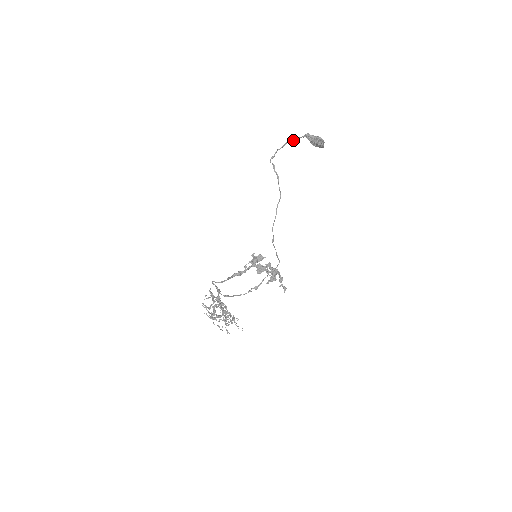
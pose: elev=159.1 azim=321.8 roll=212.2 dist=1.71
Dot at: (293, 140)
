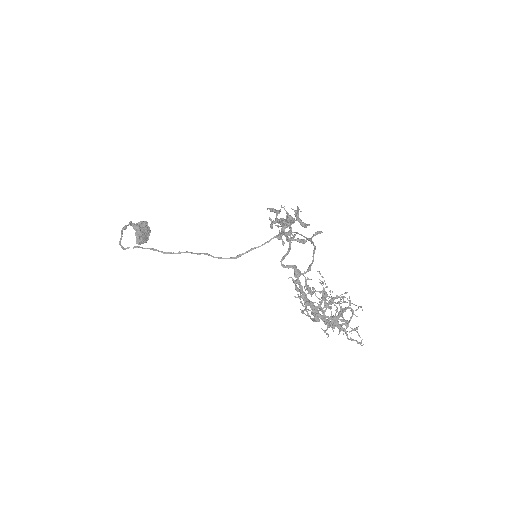
Dot at: (125, 228)
